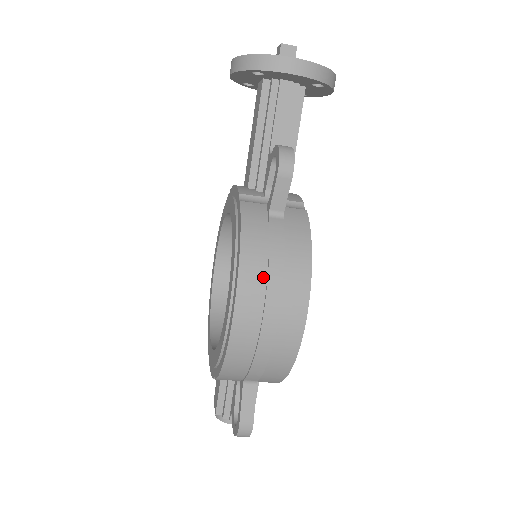
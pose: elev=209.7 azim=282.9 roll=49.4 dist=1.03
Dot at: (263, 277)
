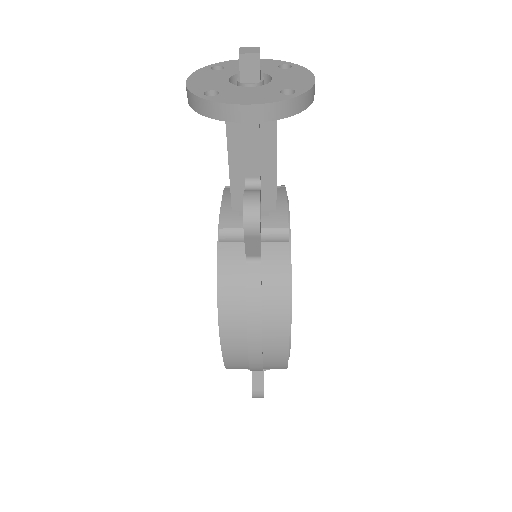
Dot at: (243, 324)
